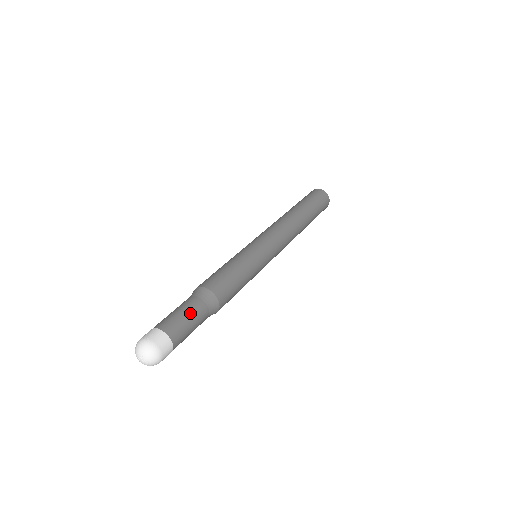
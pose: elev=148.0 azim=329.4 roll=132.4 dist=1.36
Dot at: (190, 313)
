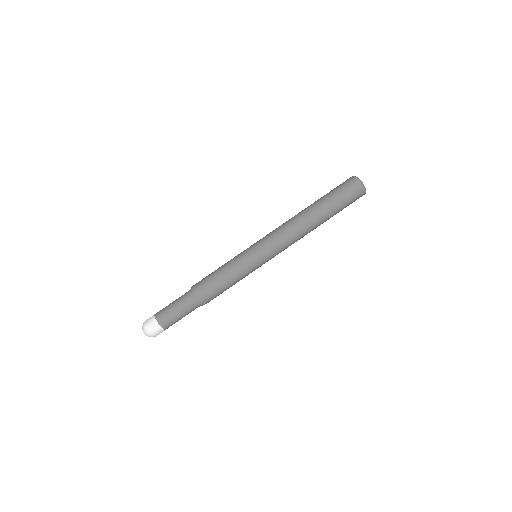
Dot at: (182, 315)
